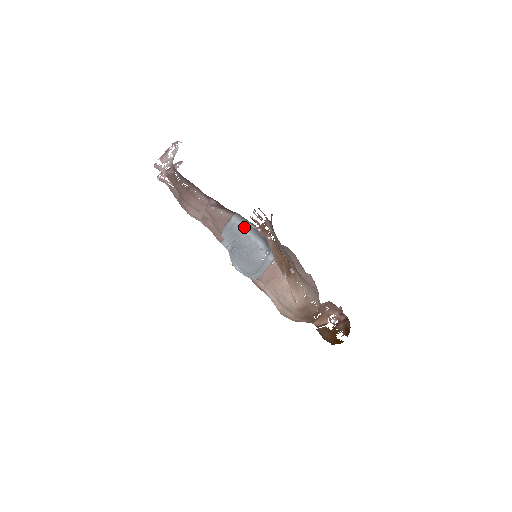
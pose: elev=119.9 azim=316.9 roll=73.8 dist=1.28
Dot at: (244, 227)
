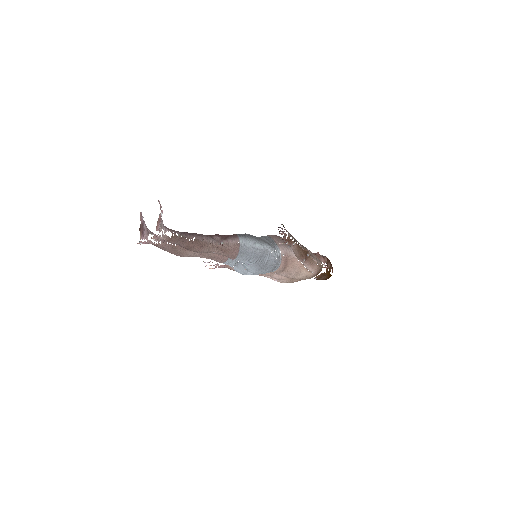
Dot at: (252, 243)
